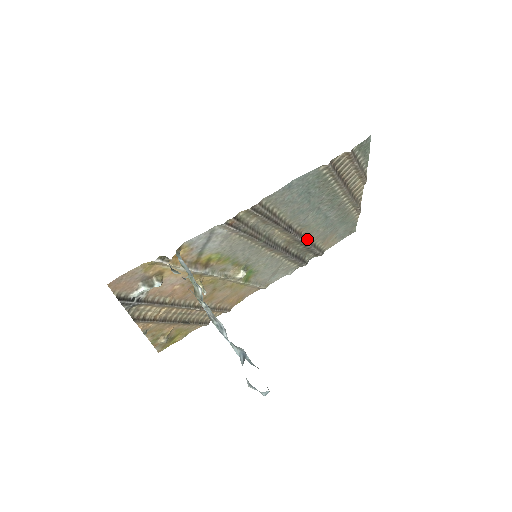
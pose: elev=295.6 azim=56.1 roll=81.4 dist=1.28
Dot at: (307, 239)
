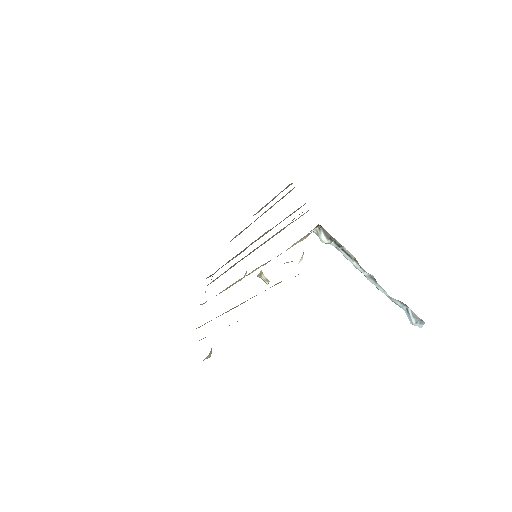
Dot at: occluded
